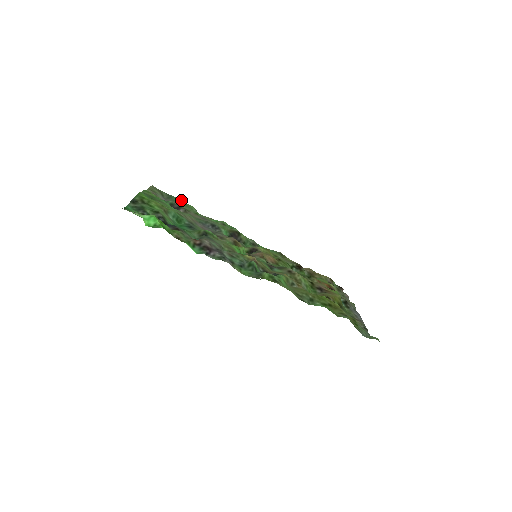
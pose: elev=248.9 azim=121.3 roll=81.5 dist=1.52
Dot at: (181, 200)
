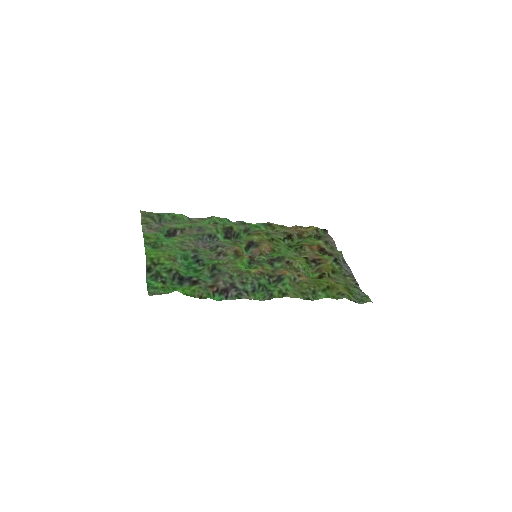
Dot at: (171, 214)
